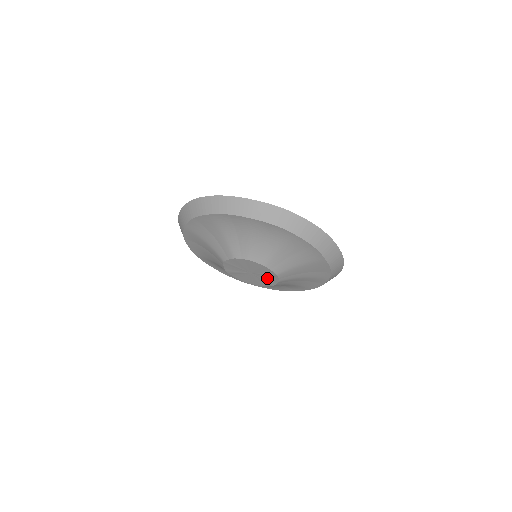
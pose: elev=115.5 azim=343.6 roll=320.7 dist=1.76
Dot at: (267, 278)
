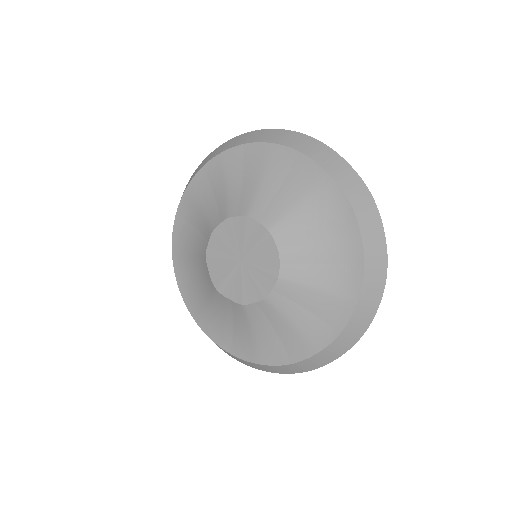
Dot at: (263, 257)
